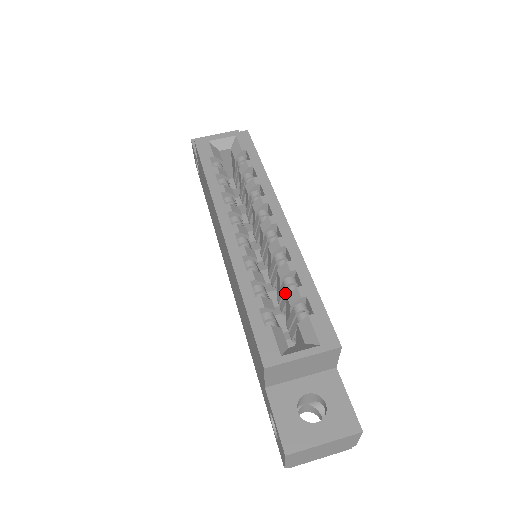
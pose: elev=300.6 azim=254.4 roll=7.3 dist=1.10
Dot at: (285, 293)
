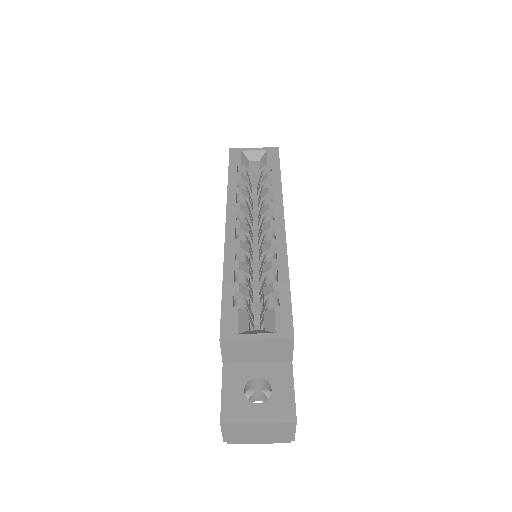
Dot at: occluded
